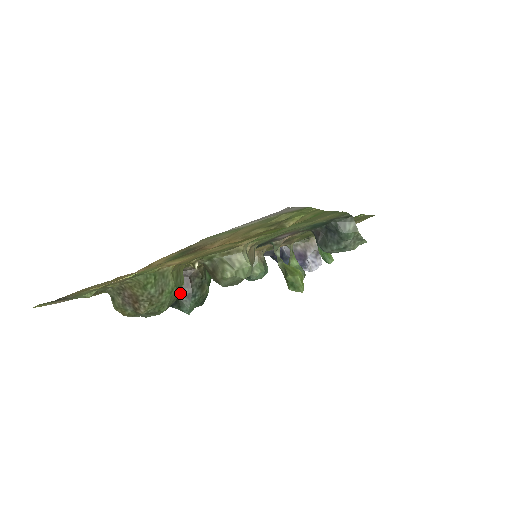
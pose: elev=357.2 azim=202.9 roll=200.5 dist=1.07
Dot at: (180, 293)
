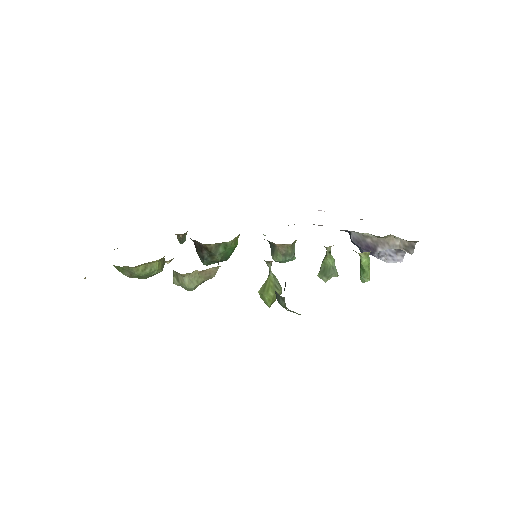
Dot at: occluded
